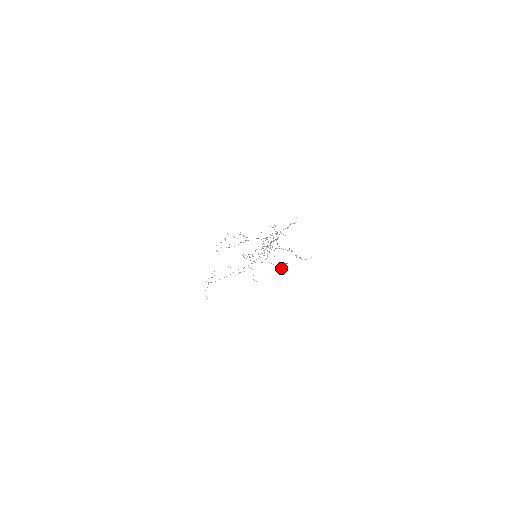
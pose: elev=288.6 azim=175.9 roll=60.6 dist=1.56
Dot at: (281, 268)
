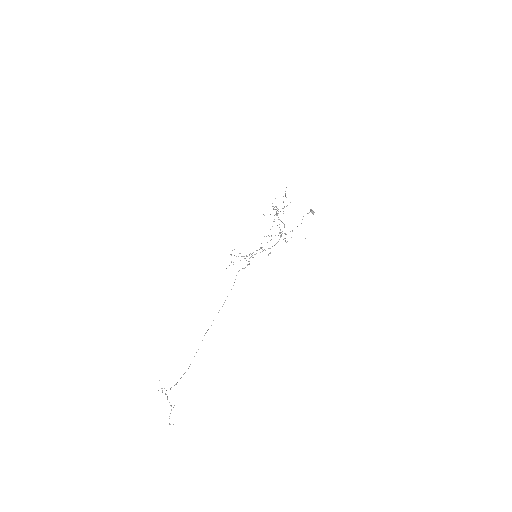
Dot at: (313, 212)
